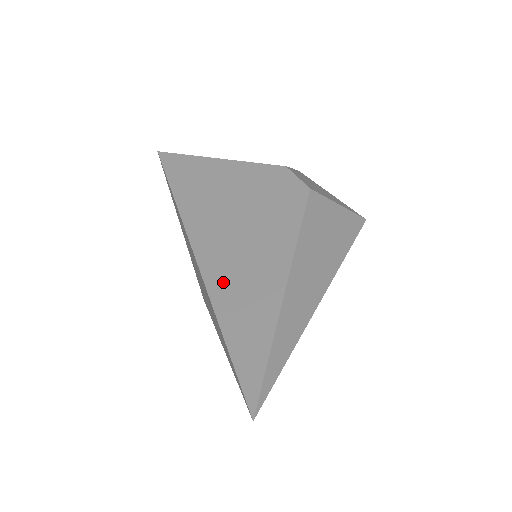
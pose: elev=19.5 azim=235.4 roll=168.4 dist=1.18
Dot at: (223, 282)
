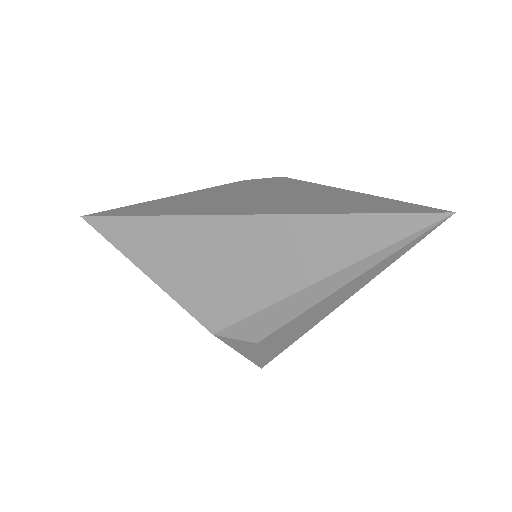
Dot at: (291, 207)
